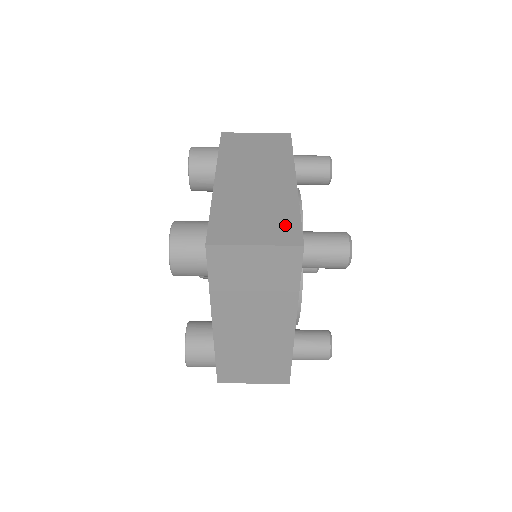
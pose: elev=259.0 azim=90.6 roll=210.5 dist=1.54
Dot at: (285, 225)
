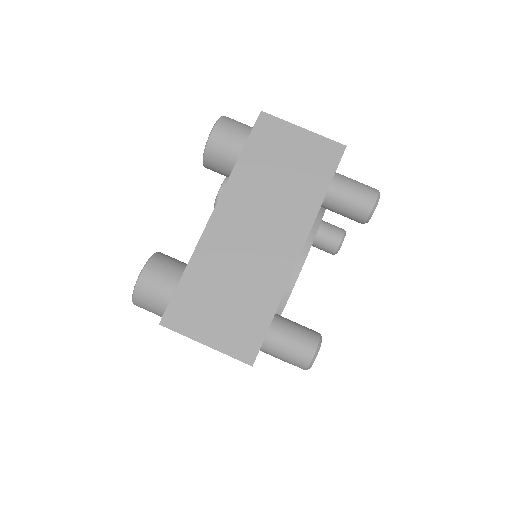
Dot at: occluded
